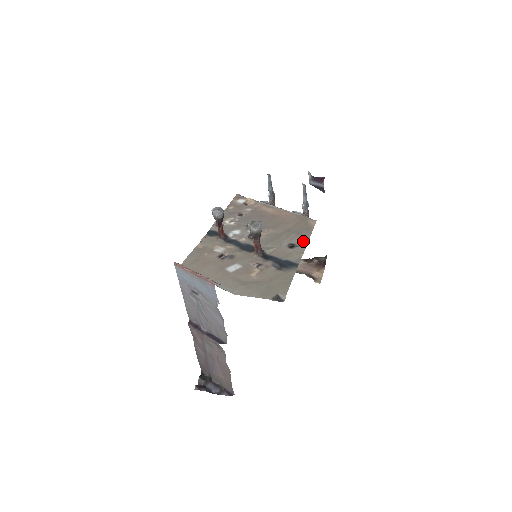
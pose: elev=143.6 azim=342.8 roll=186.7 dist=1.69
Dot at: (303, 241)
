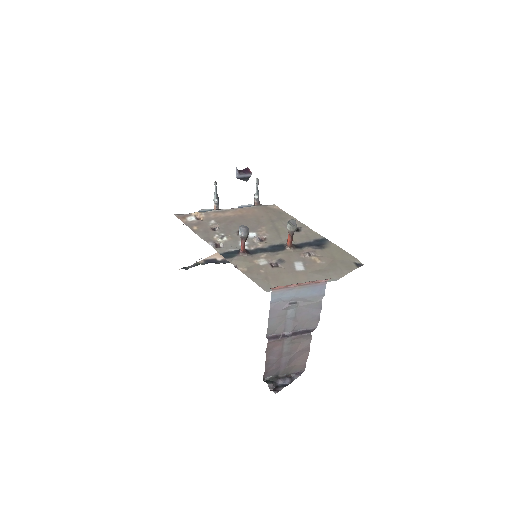
Dot at: (297, 222)
